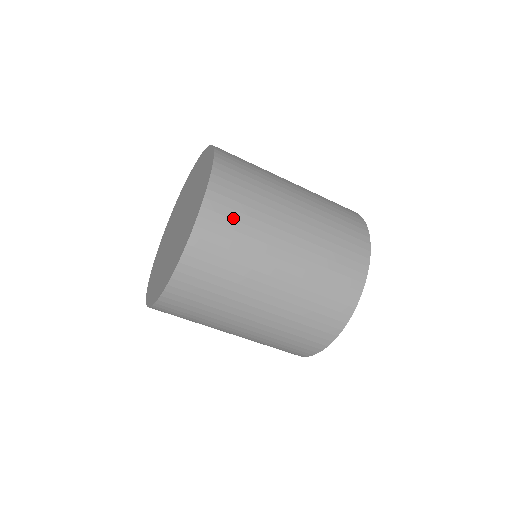
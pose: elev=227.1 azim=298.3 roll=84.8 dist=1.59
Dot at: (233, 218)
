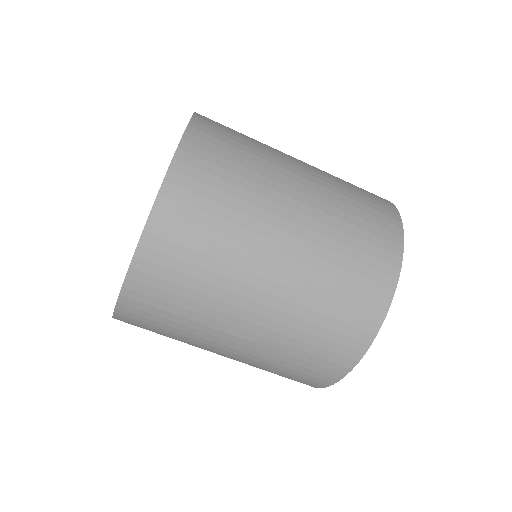
Dot at: (230, 133)
